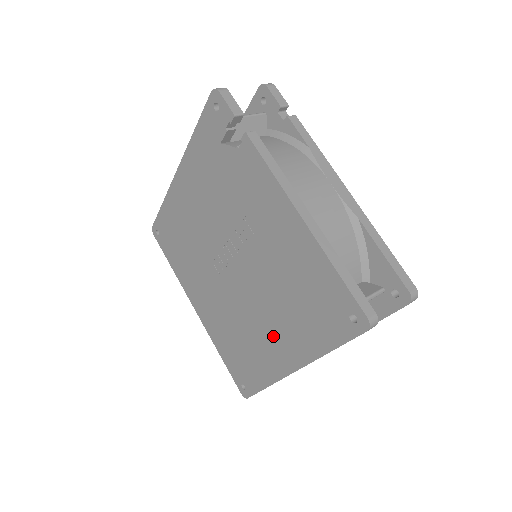
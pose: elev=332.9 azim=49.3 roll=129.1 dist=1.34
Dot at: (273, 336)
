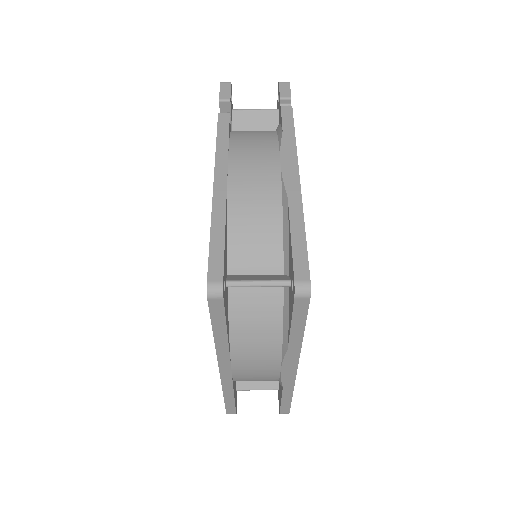
Dot at: occluded
